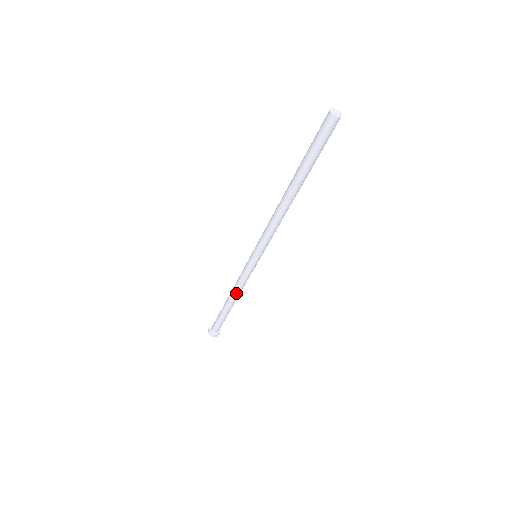
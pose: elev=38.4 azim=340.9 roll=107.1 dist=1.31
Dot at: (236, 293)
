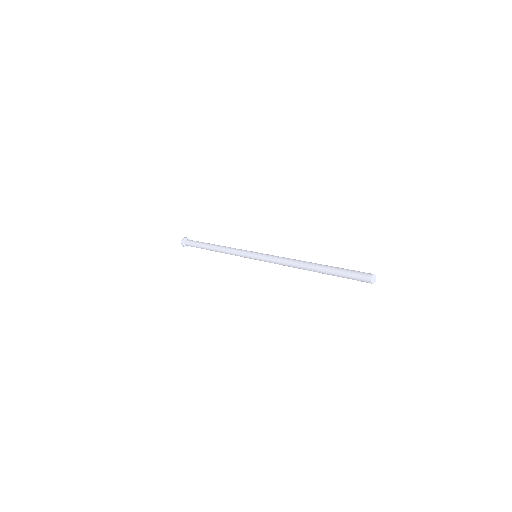
Dot at: (225, 253)
